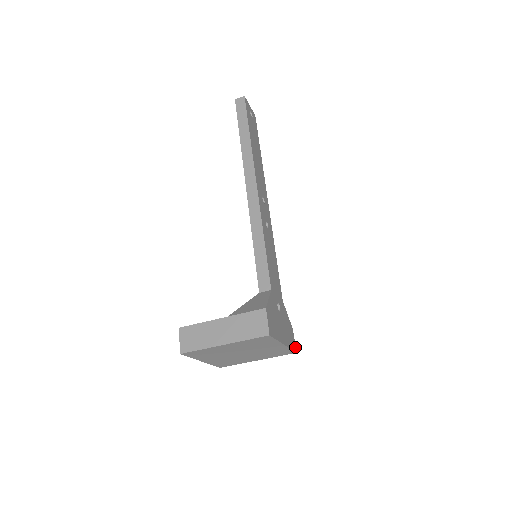
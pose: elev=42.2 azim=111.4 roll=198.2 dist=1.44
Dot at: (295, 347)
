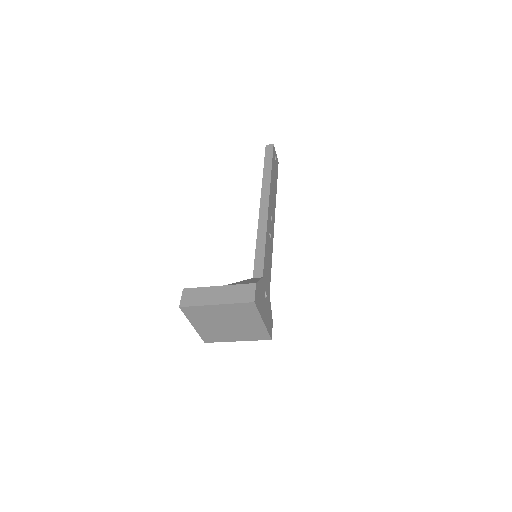
Dot at: (271, 335)
